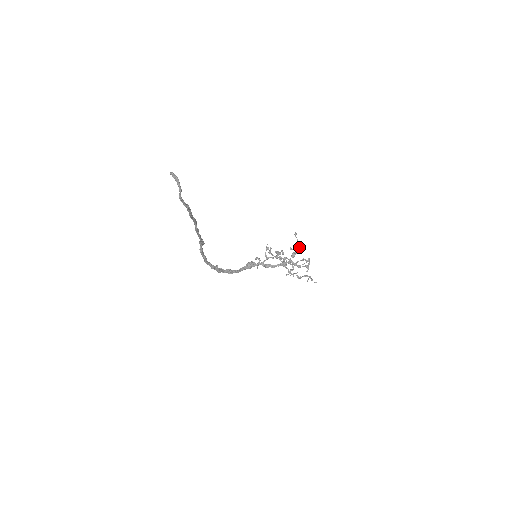
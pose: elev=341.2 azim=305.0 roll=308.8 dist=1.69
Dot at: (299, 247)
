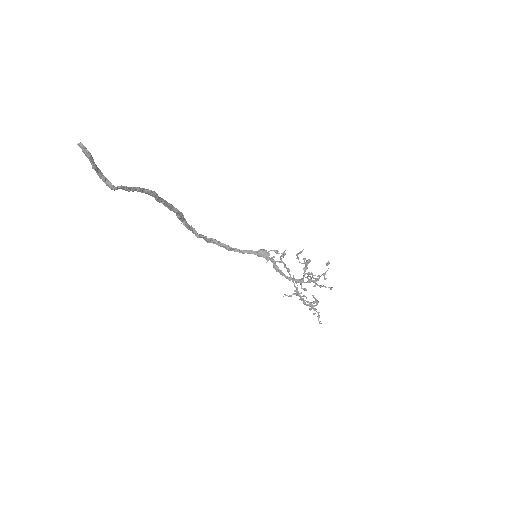
Dot at: (324, 278)
